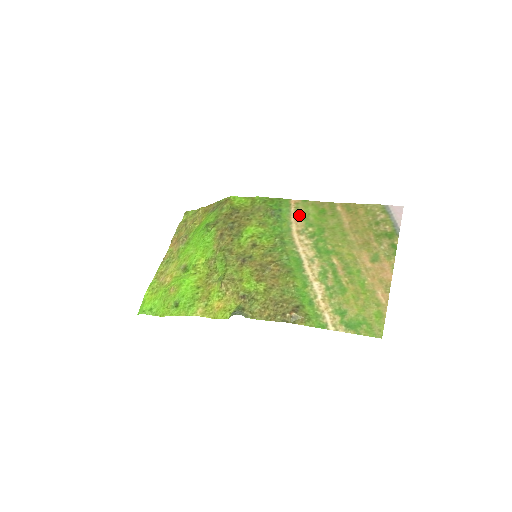
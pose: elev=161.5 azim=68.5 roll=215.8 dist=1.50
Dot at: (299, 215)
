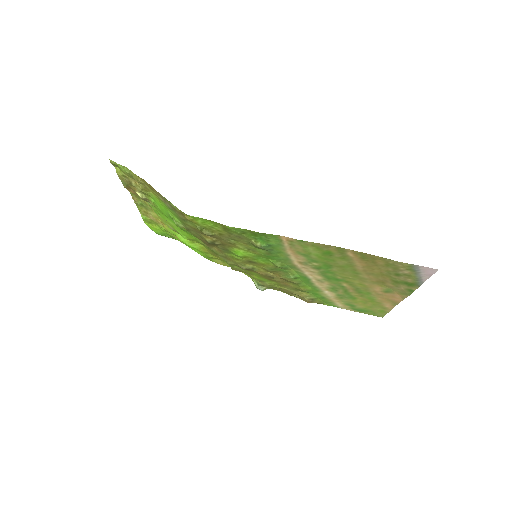
Dot at: (297, 252)
